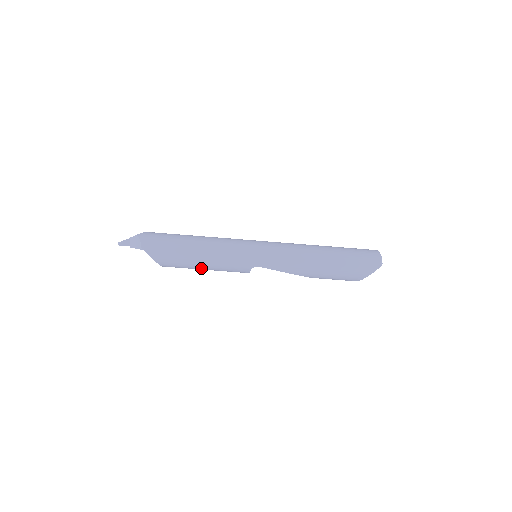
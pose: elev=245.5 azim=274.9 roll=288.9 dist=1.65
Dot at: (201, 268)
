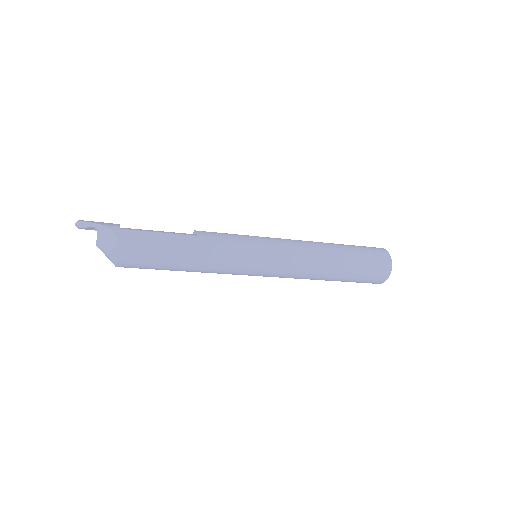
Dot at: occluded
